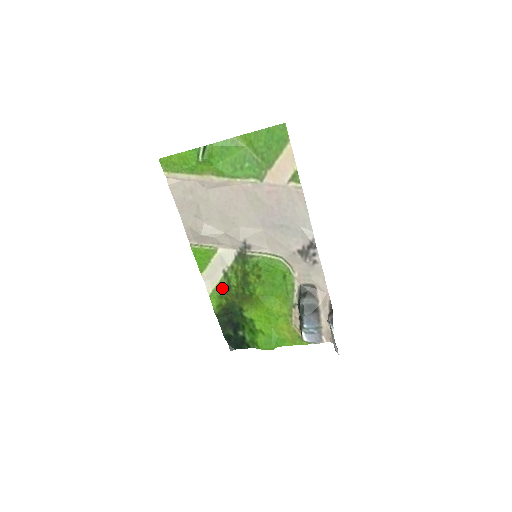
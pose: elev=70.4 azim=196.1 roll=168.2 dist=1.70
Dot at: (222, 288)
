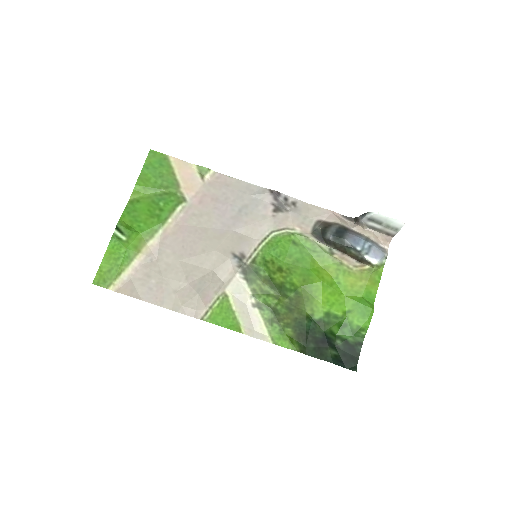
Dot at: (272, 321)
